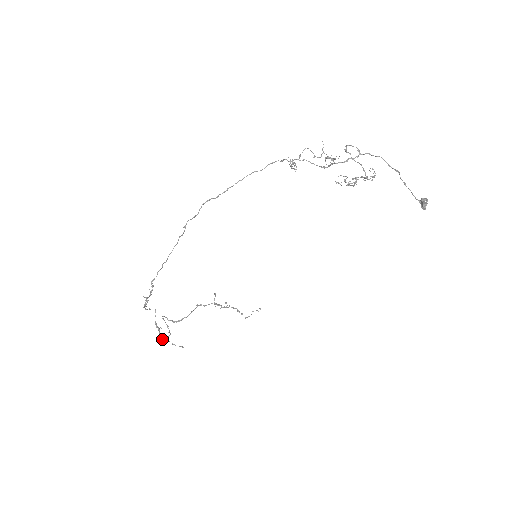
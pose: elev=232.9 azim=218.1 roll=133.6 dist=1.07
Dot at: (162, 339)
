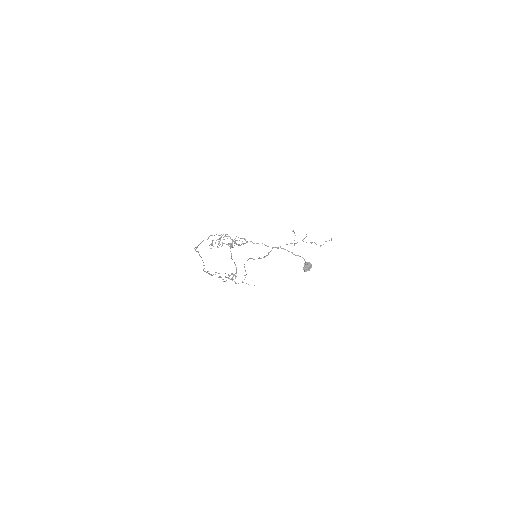
Dot at: occluded
